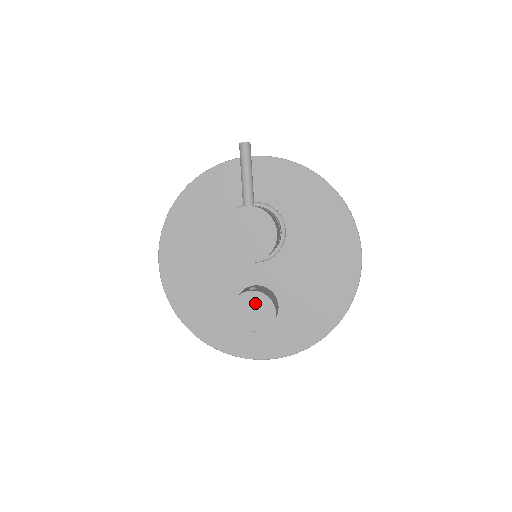
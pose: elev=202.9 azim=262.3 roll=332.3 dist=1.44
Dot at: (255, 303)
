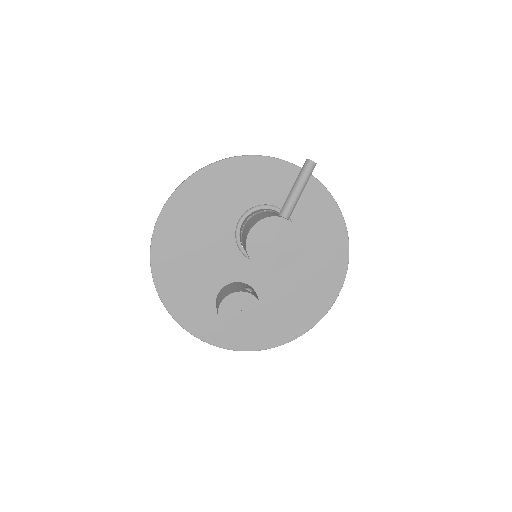
Dot at: (247, 305)
